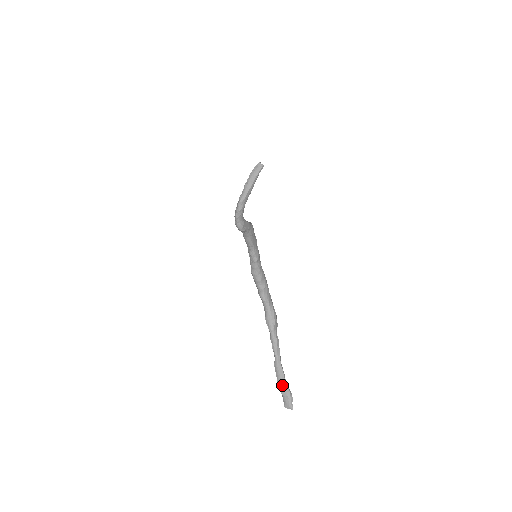
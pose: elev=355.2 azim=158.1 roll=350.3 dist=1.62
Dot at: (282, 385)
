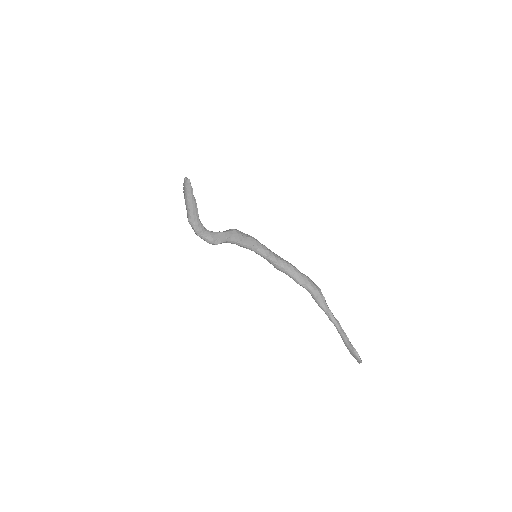
Dot at: (347, 347)
